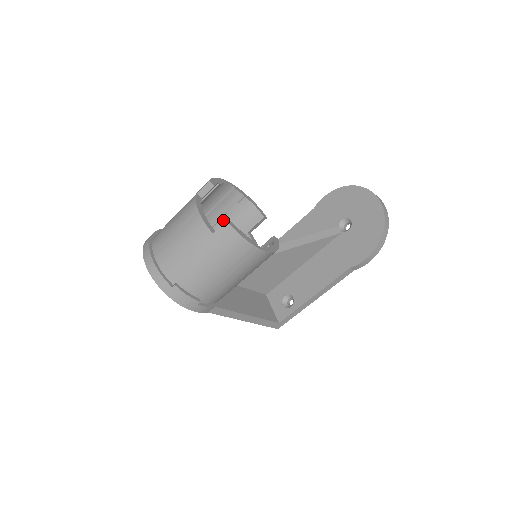
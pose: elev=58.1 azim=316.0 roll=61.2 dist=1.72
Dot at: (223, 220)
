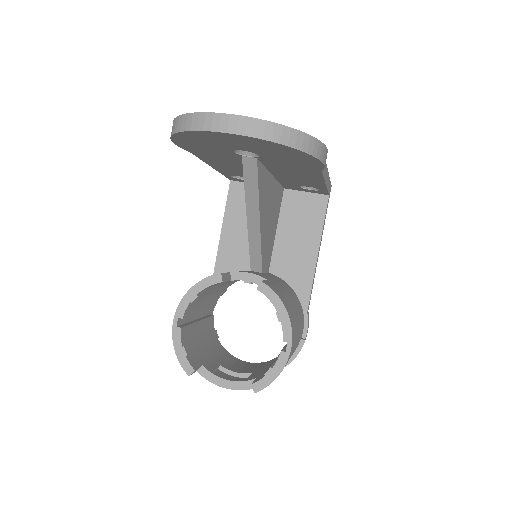
Dot at: (208, 297)
